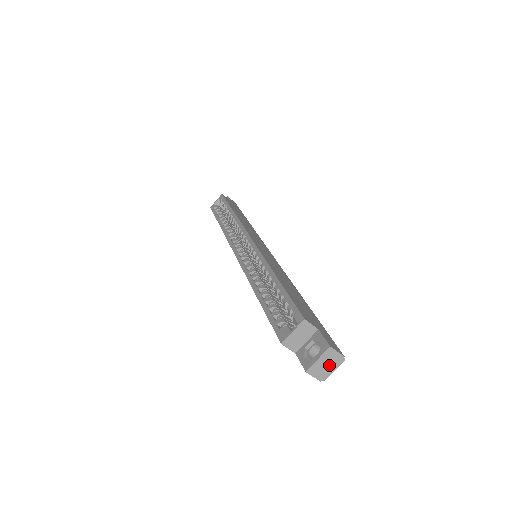
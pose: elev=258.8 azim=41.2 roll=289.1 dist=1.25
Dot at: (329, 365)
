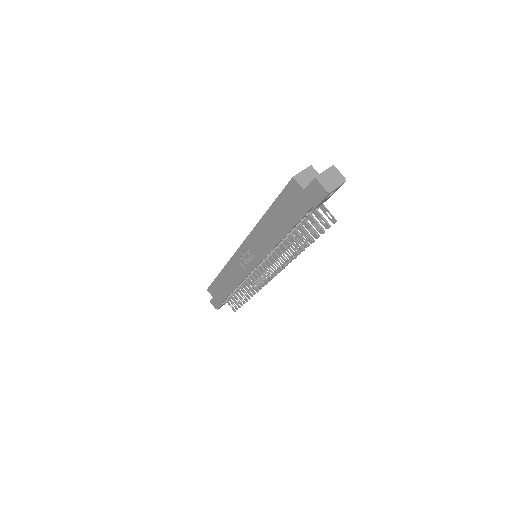
Dot at: (333, 180)
